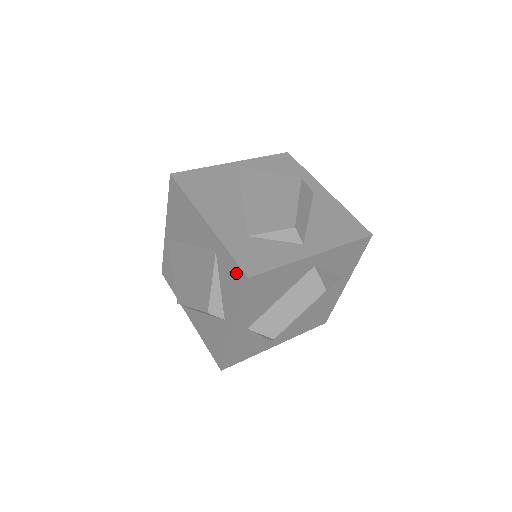
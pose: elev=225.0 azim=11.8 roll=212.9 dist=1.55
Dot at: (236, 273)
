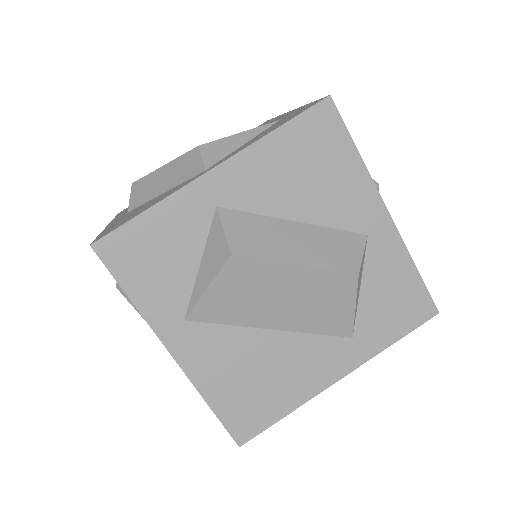
Dot at: (305, 108)
